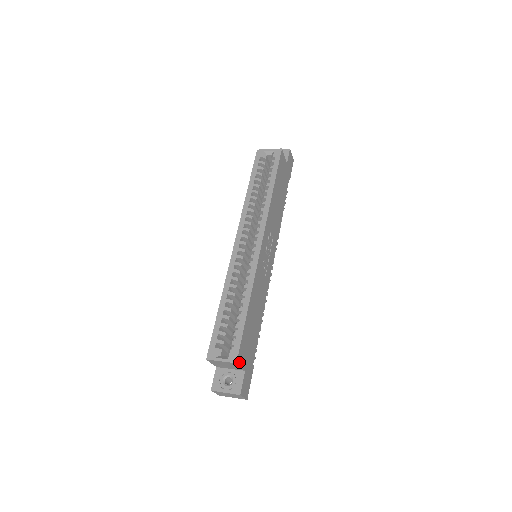
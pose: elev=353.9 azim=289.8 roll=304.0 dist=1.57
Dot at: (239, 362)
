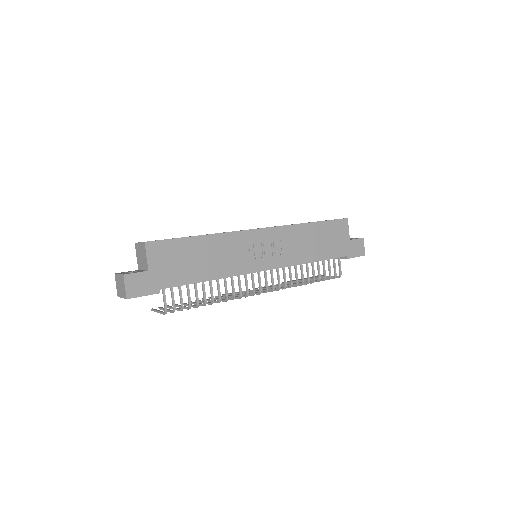
Dot at: (149, 249)
